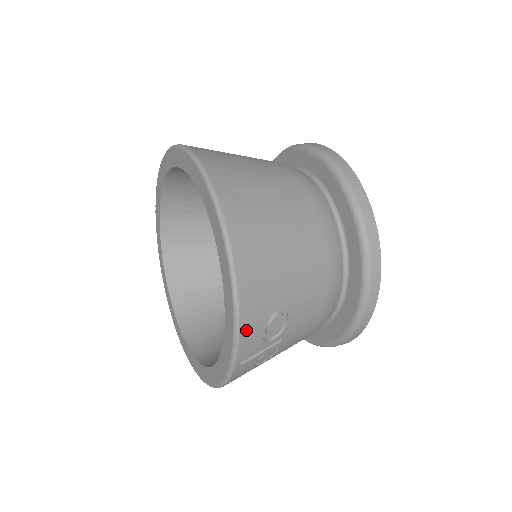
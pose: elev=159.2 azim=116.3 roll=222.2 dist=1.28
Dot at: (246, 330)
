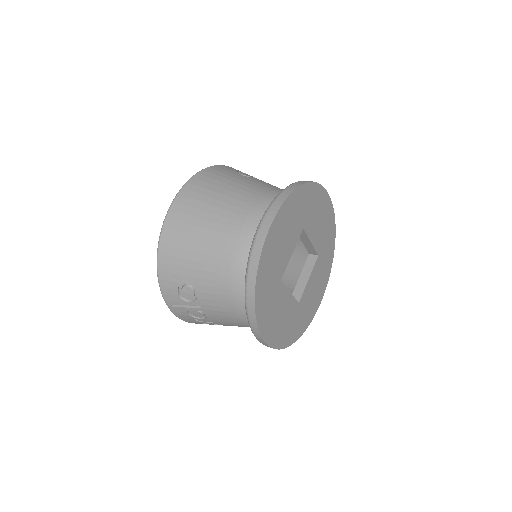
Dot at: (164, 284)
